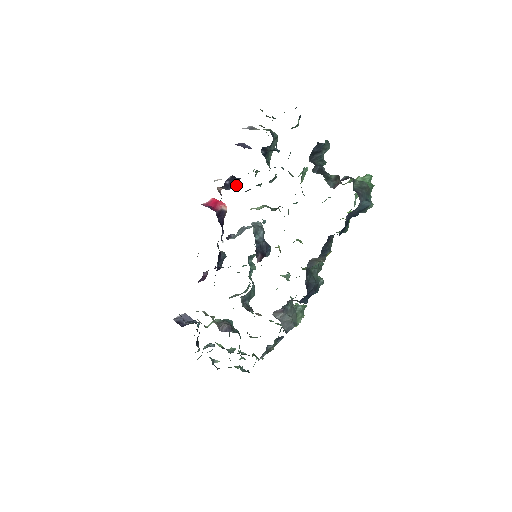
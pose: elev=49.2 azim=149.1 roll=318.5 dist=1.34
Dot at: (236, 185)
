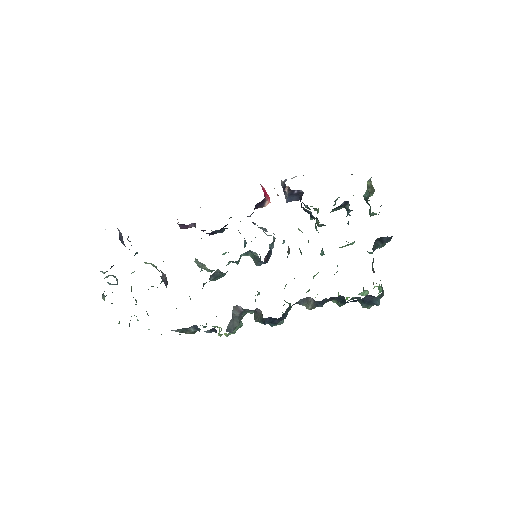
Dot at: (290, 200)
